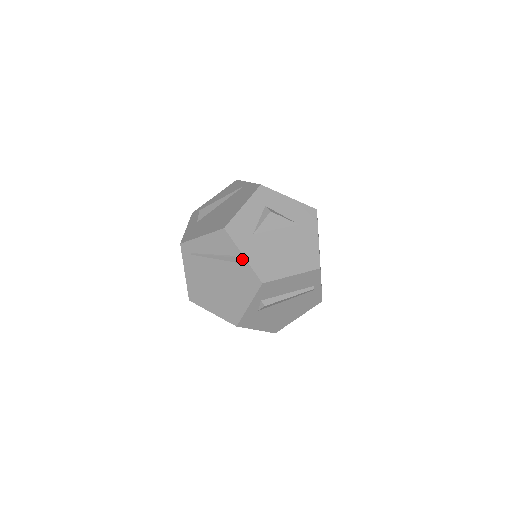
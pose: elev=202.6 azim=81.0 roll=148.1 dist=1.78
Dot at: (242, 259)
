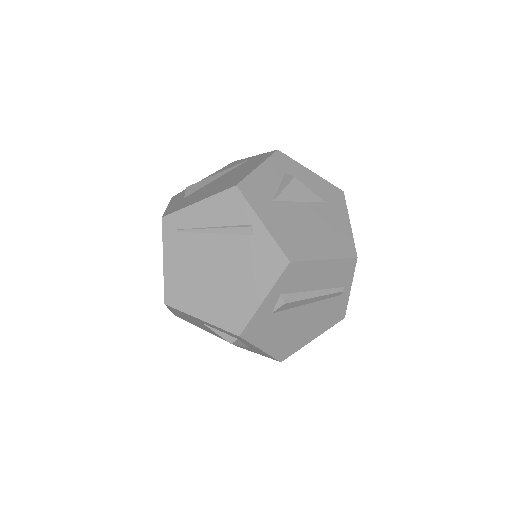
Dot at: (260, 228)
